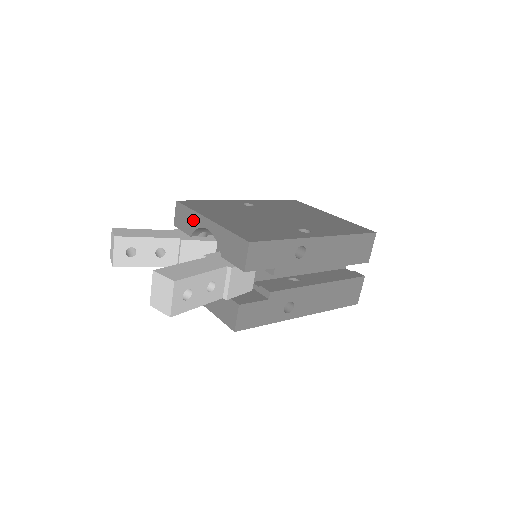
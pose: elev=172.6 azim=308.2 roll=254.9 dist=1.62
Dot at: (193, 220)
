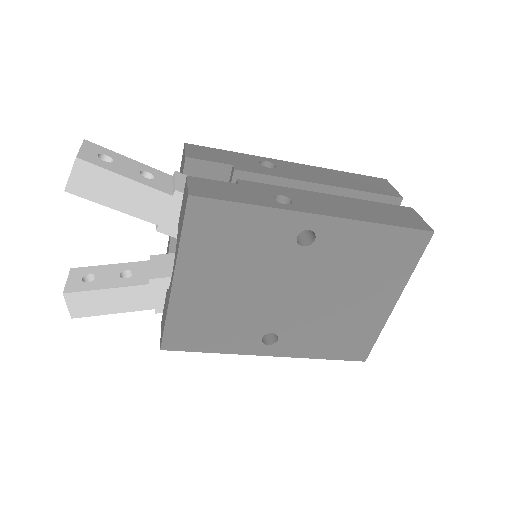
Dot at: (167, 251)
